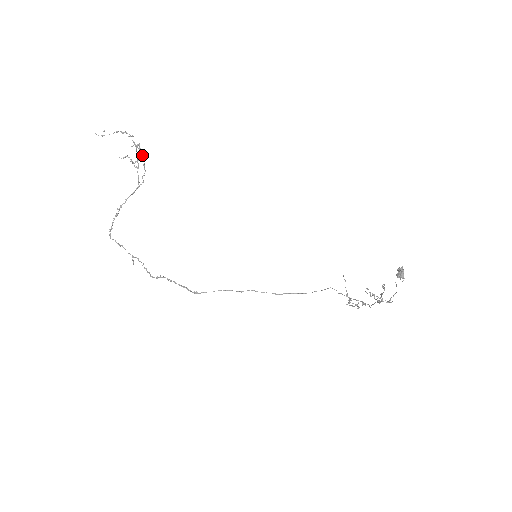
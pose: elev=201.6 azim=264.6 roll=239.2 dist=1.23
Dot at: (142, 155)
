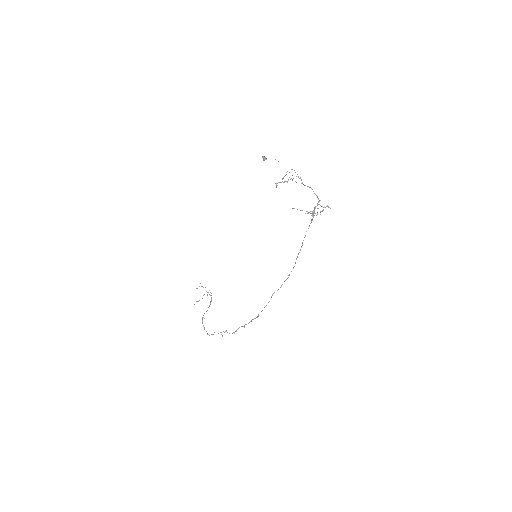
Dot at: (200, 283)
